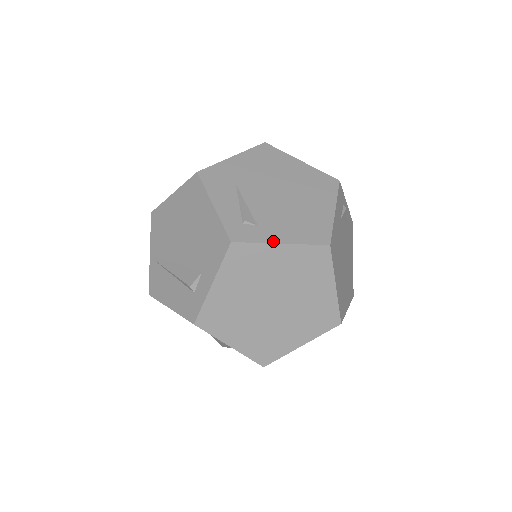
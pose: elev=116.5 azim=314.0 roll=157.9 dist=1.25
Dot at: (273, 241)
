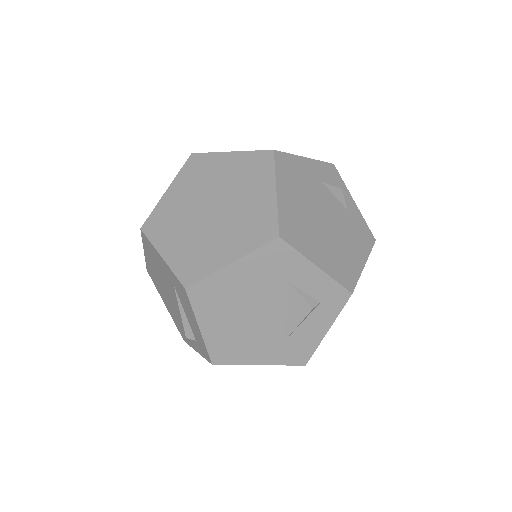
Dot at: (225, 152)
